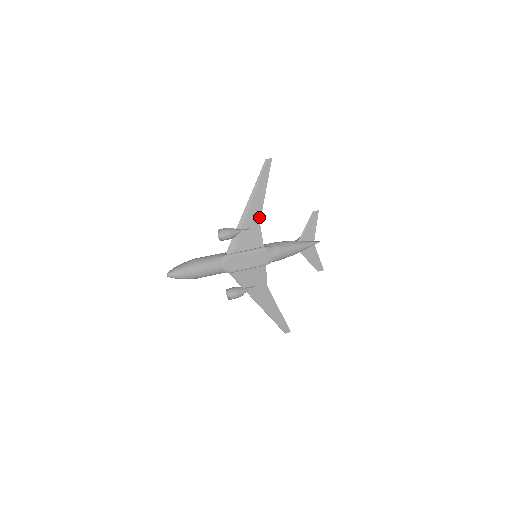
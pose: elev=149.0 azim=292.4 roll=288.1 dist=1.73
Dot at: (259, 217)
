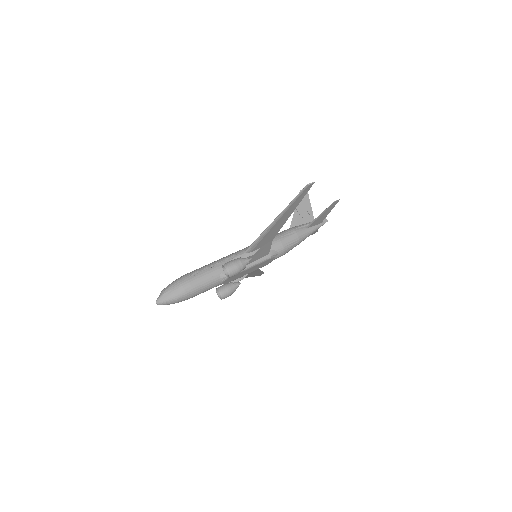
Dot at: (274, 236)
